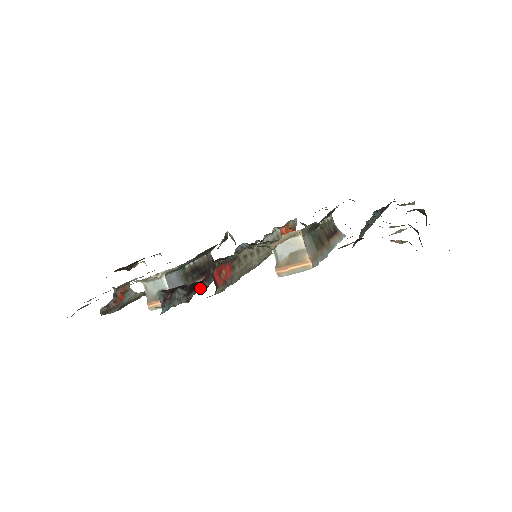
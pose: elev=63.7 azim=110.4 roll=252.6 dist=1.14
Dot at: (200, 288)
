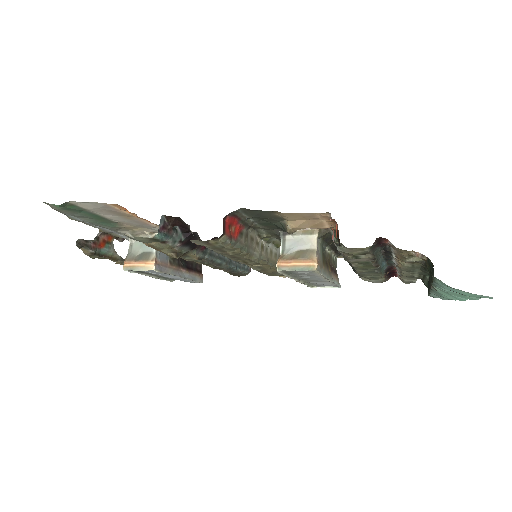
Dot at: (193, 252)
